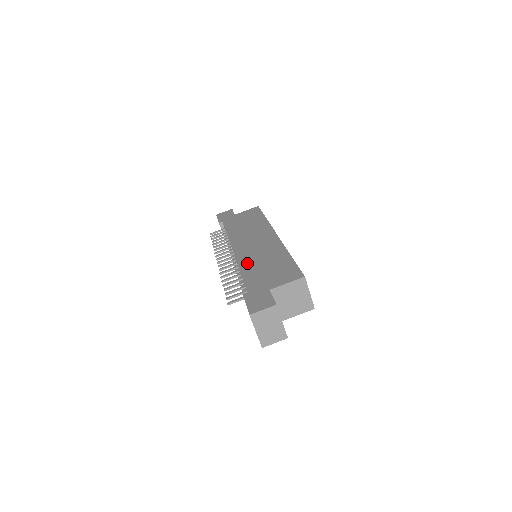
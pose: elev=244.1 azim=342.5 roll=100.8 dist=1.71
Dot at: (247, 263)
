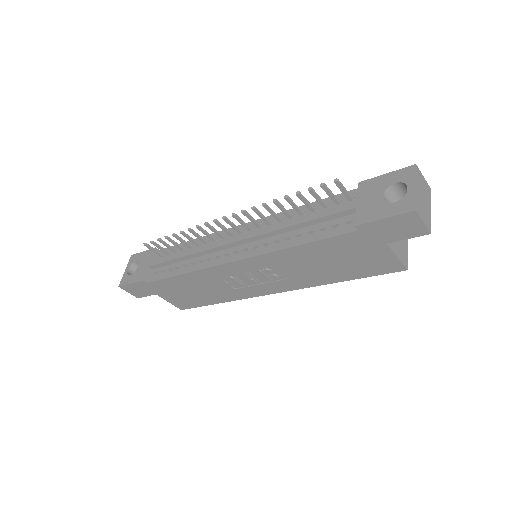
Dot at: occluded
